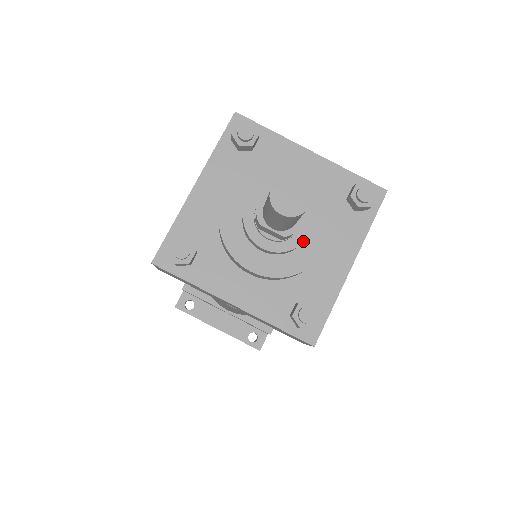
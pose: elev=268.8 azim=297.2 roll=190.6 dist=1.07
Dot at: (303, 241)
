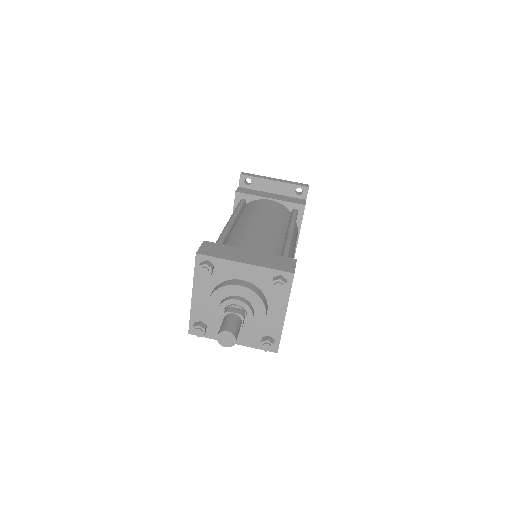
Dot at: occluded
